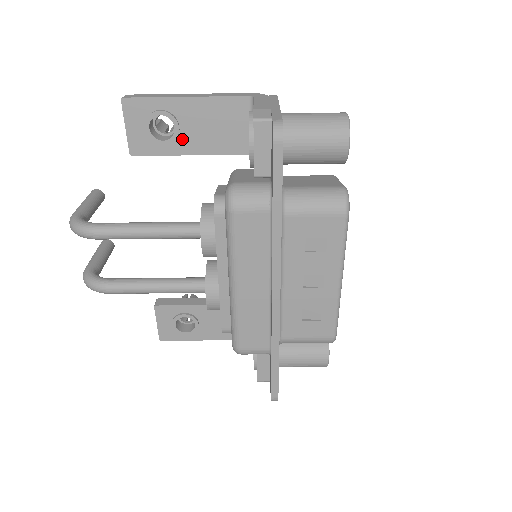
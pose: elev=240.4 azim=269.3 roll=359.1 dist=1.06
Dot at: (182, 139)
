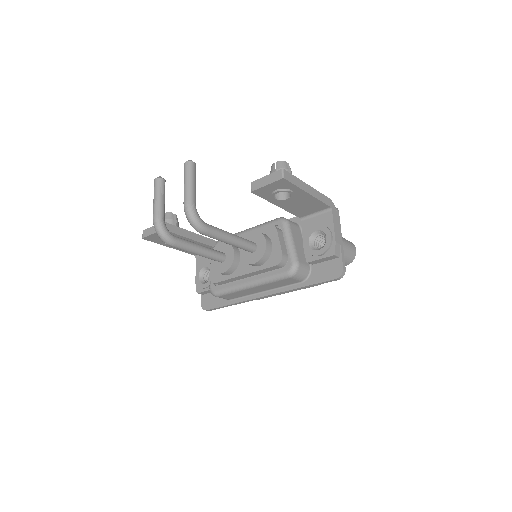
Dot at: (283, 201)
